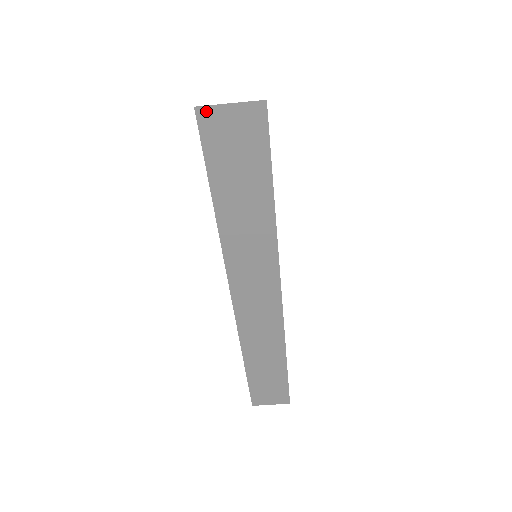
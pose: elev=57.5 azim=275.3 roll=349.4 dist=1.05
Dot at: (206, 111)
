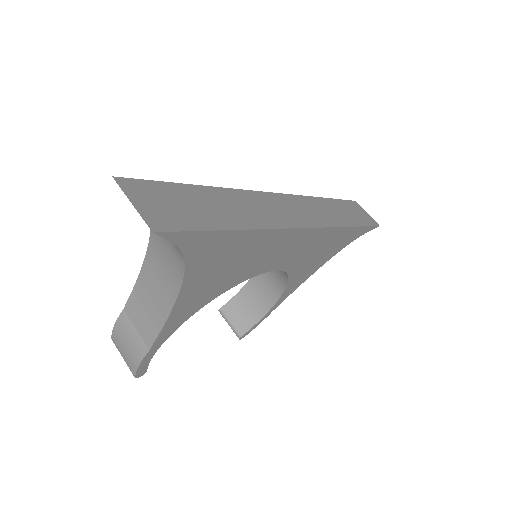
Dot at: (358, 205)
